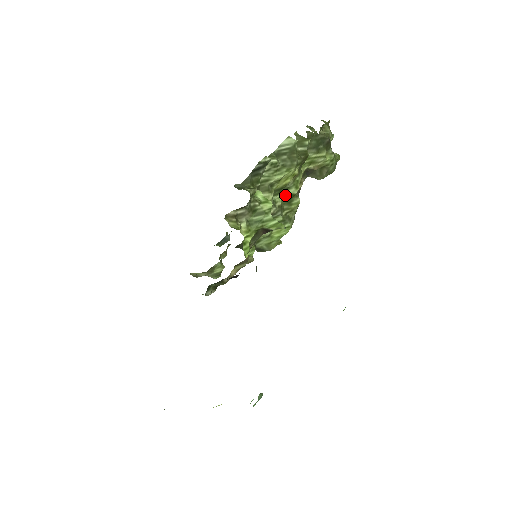
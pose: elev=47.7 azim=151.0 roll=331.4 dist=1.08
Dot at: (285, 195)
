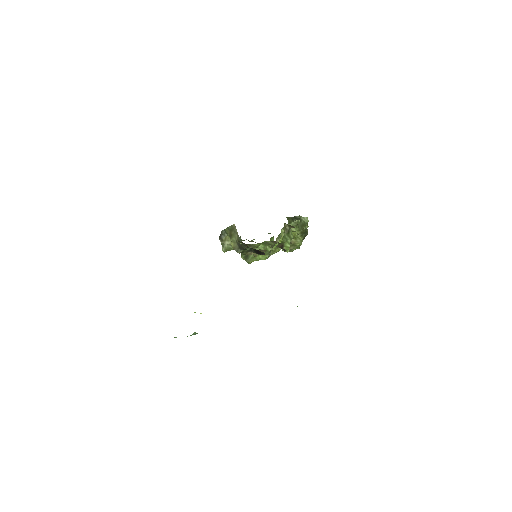
Dot at: occluded
